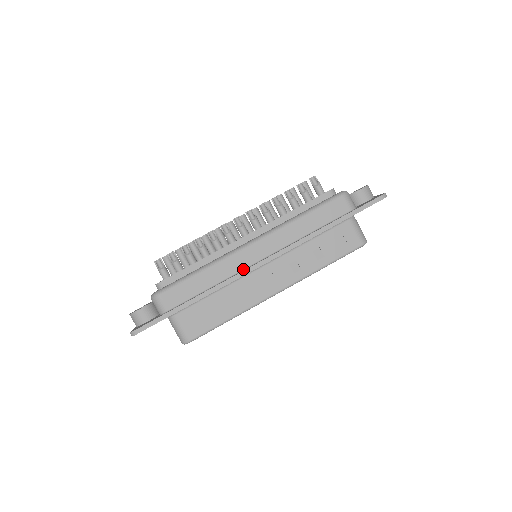
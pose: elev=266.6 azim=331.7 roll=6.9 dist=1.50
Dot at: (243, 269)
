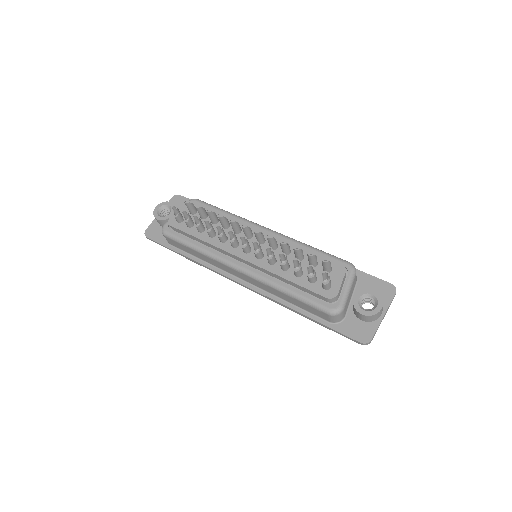
Dot at: (227, 272)
